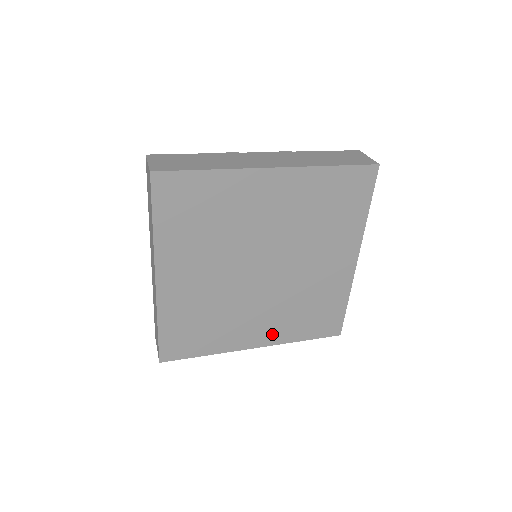
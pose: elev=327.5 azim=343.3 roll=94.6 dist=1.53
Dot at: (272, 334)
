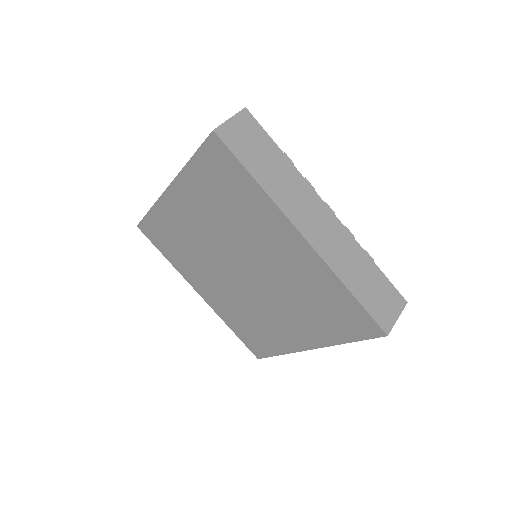
Dot at: (310, 335)
